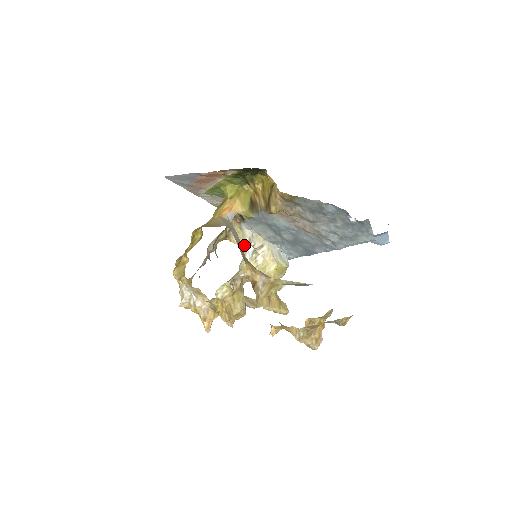
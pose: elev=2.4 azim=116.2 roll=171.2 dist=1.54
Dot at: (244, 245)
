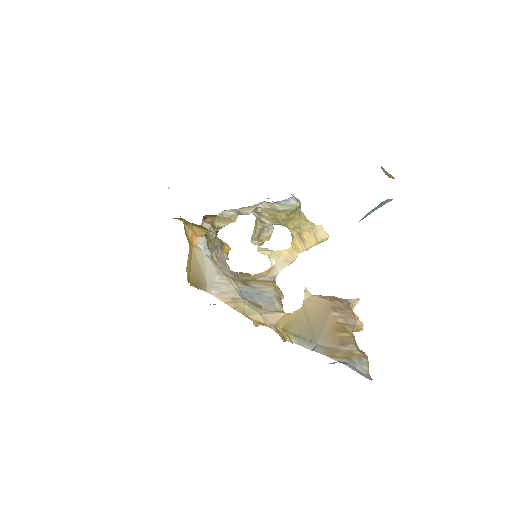
Dot at: occluded
